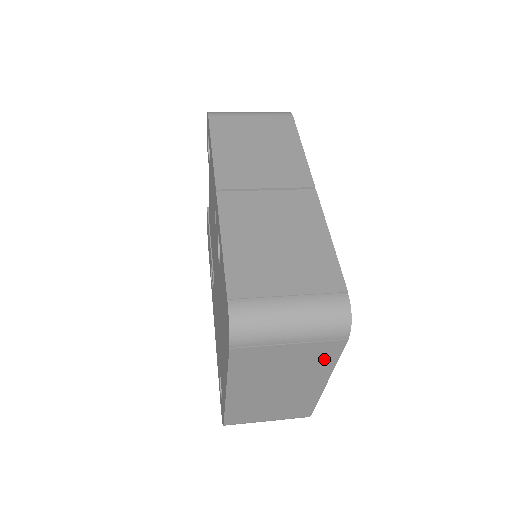
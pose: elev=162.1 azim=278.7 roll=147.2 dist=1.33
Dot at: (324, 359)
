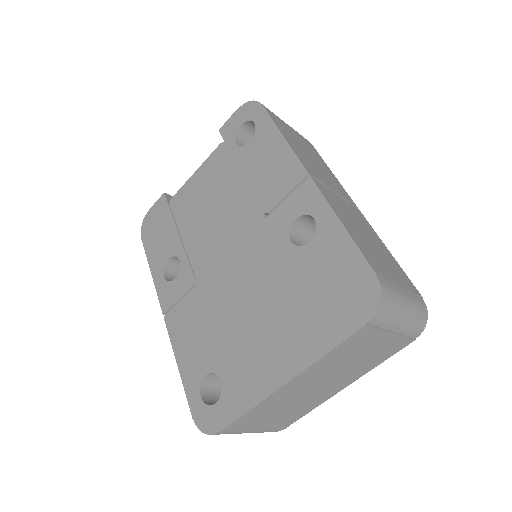
Dot at: (381, 357)
